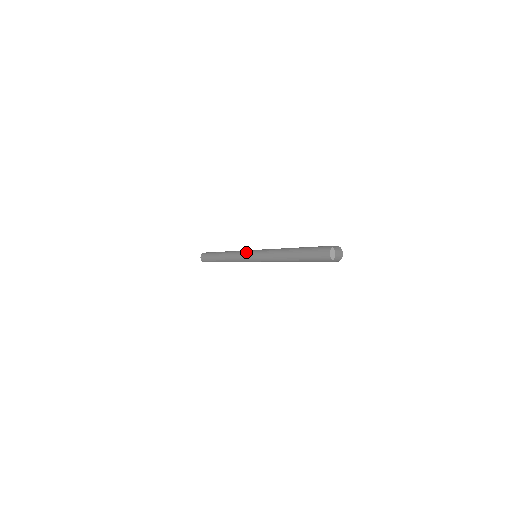
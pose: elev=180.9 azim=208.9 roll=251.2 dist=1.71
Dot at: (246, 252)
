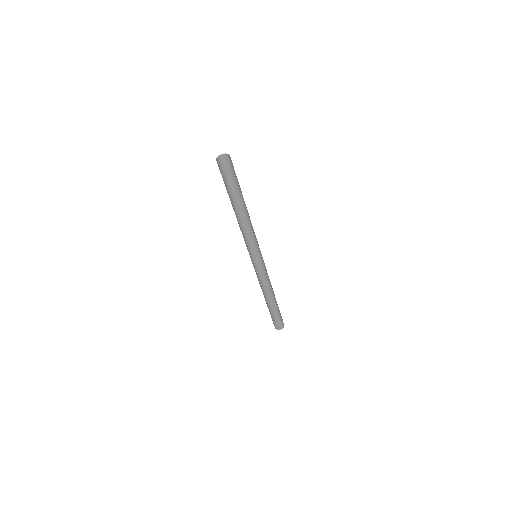
Dot at: occluded
